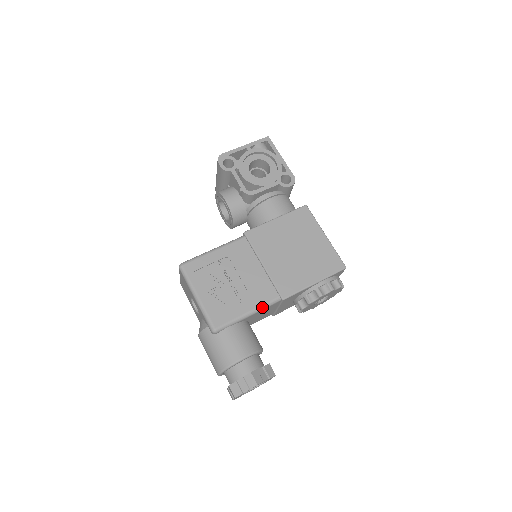
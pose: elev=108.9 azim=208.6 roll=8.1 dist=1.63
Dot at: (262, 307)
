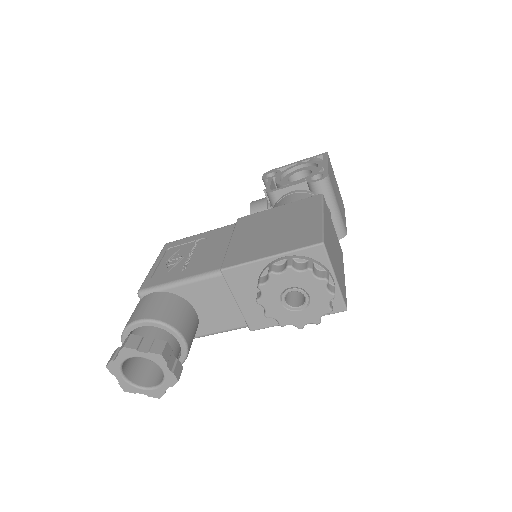
Dot at: (197, 277)
